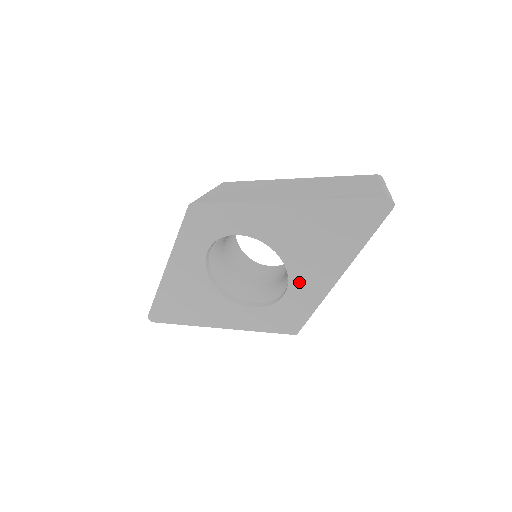
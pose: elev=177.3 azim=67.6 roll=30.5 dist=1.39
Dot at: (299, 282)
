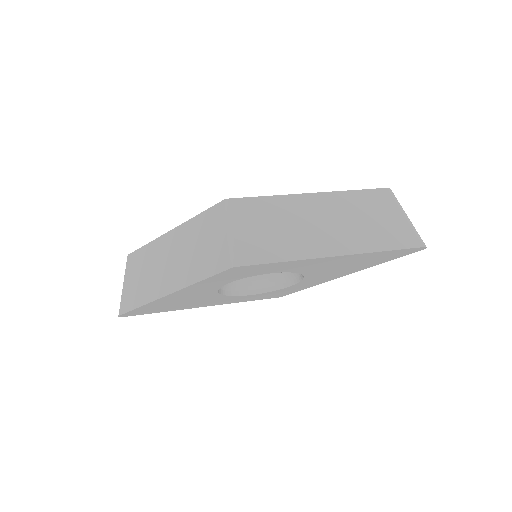
Dot at: (308, 281)
